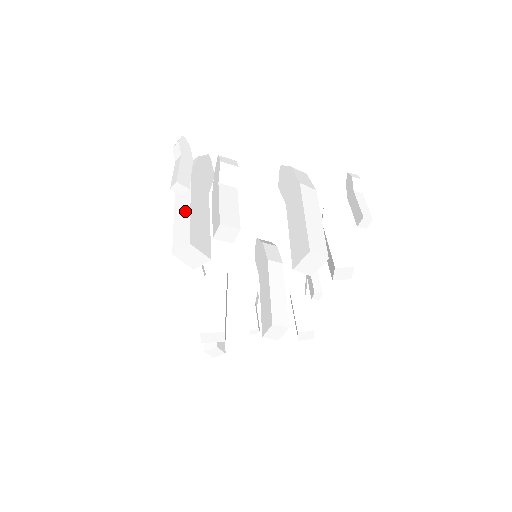
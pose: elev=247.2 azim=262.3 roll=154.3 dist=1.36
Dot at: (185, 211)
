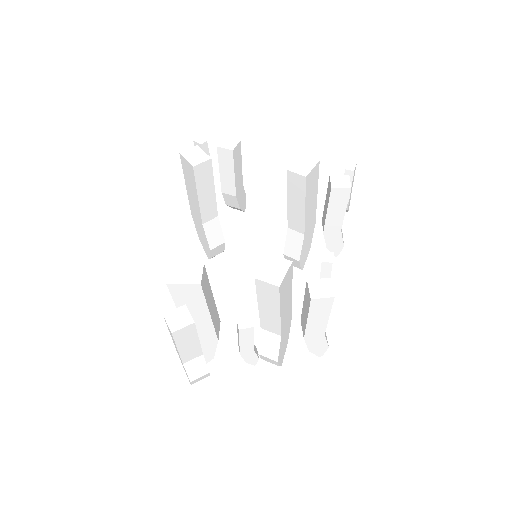
Dot at: occluded
